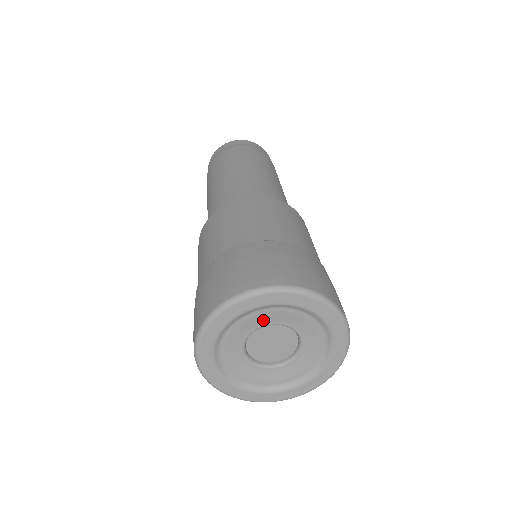
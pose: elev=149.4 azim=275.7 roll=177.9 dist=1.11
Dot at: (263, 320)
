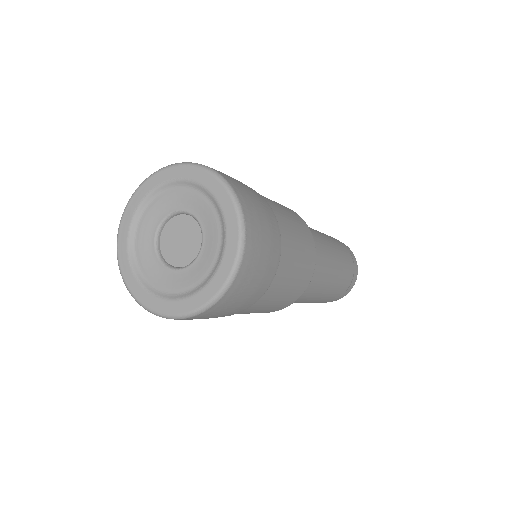
Dot at: (189, 203)
